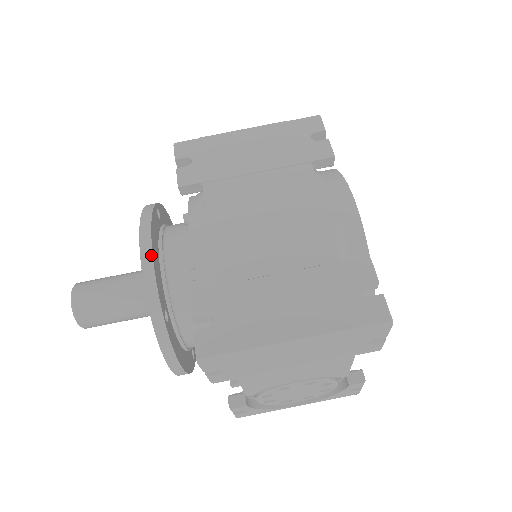
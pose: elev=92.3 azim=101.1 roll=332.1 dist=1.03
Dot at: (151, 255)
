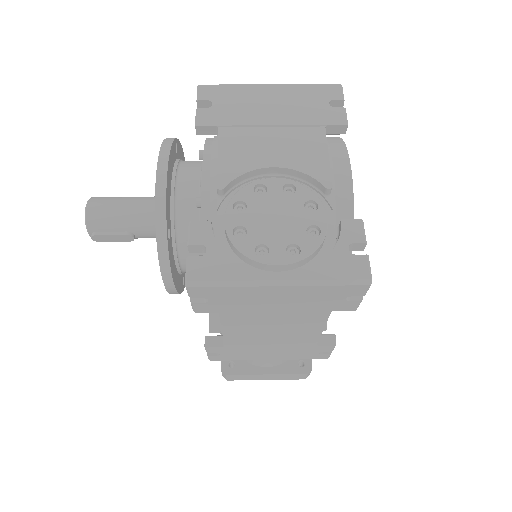
Dot at: (182, 152)
